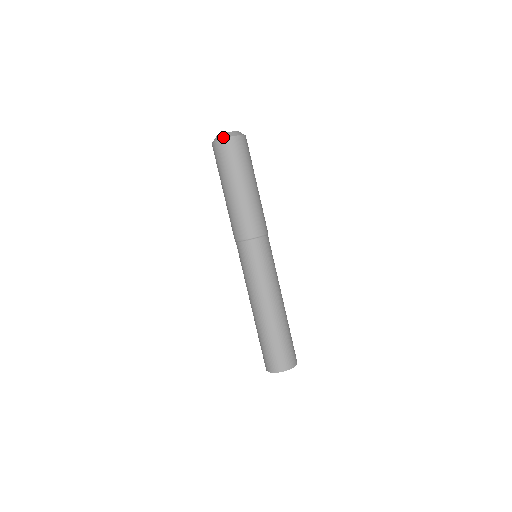
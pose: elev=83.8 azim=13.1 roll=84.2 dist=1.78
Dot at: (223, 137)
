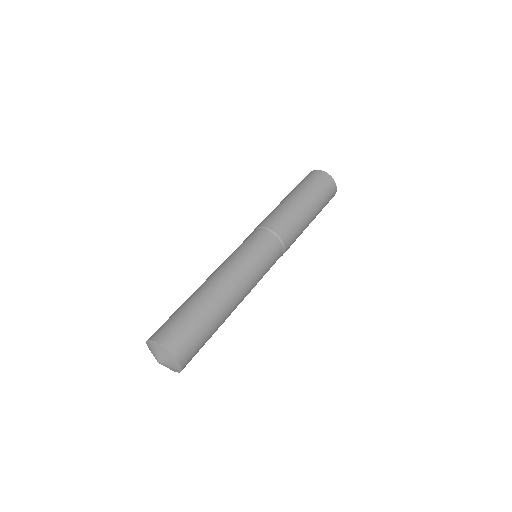
Dot at: occluded
